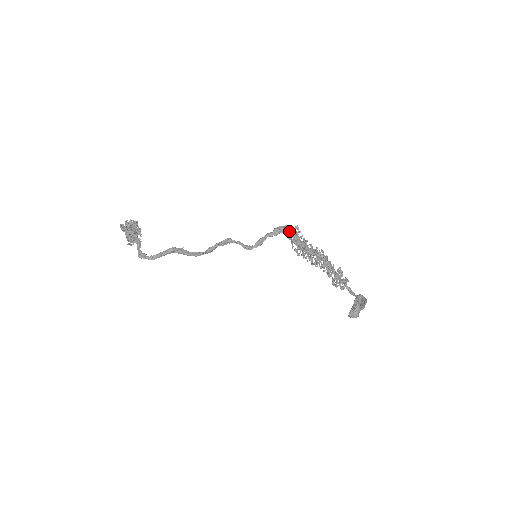
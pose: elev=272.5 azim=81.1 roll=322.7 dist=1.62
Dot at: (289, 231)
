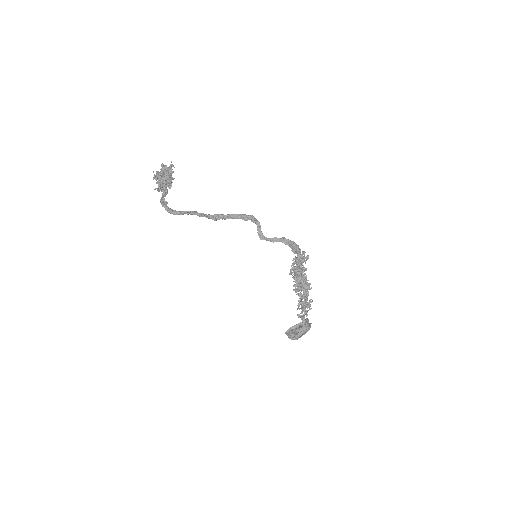
Dot at: (298, 256)
